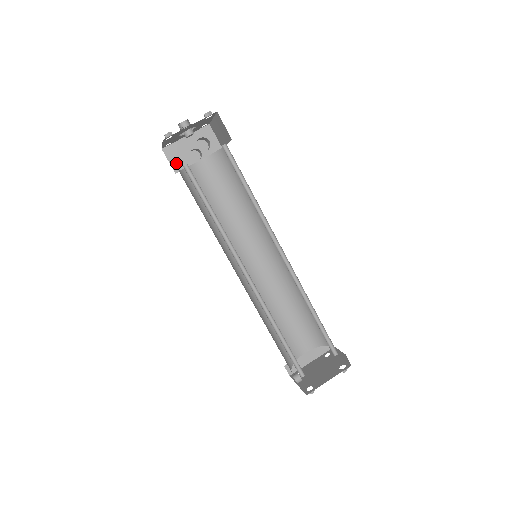
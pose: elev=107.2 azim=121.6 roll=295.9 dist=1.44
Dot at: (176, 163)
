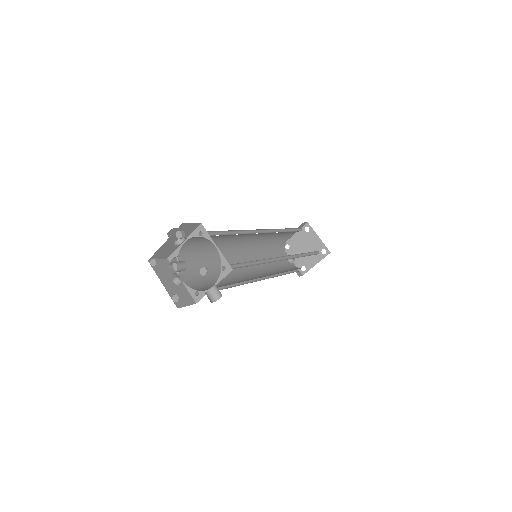
Dot at: (181, 284)
